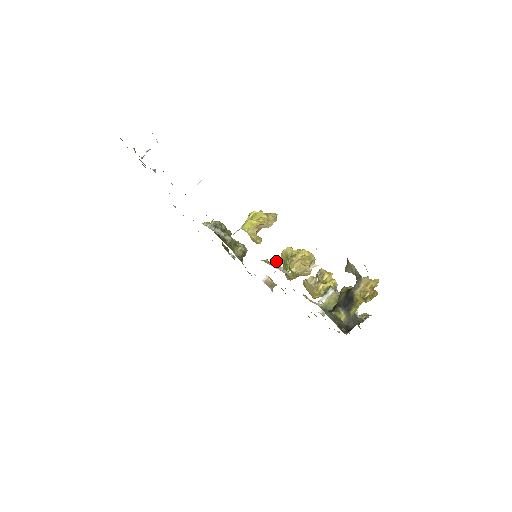
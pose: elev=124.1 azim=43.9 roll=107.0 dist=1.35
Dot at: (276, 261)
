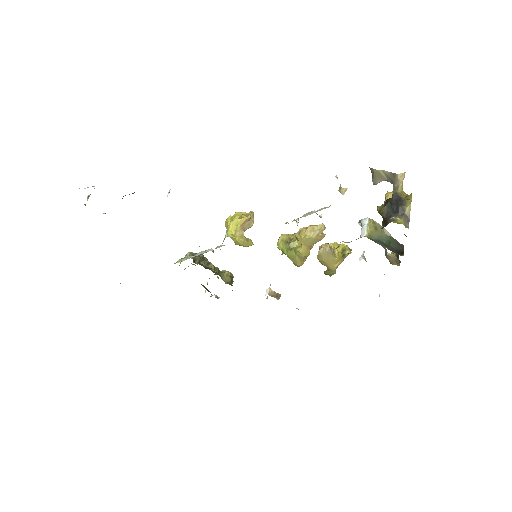
Dot at: occluded
